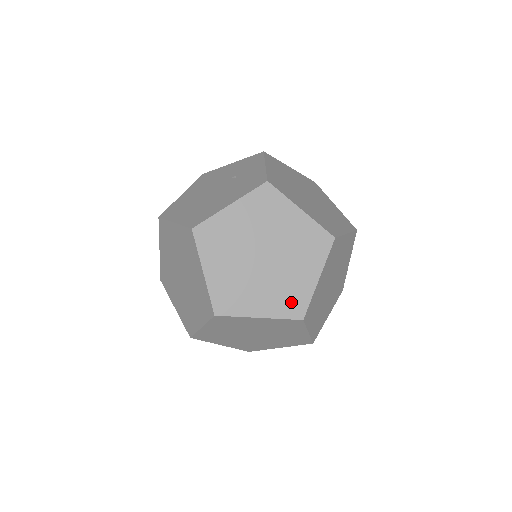
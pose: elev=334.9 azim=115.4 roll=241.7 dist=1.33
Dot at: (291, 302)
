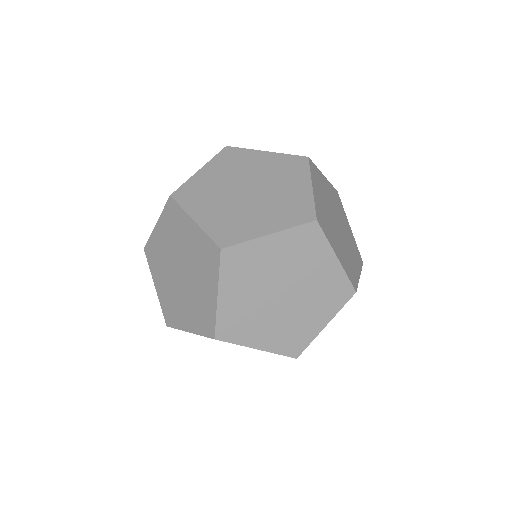
Dot at: (204, 319)
